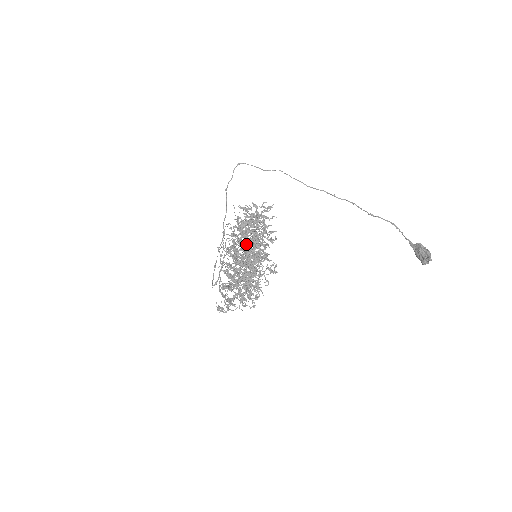
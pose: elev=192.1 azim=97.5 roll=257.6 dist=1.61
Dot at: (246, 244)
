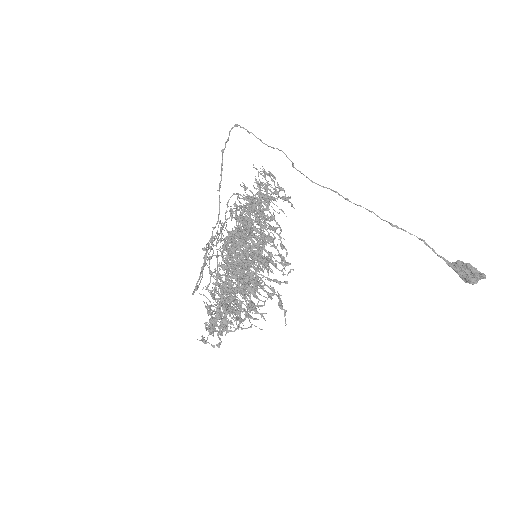
Dot at: occluded
